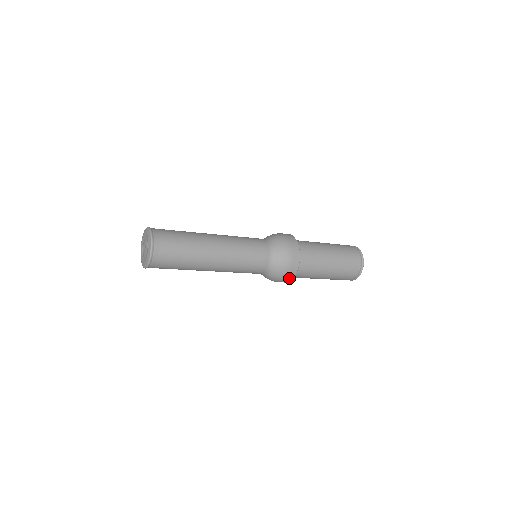
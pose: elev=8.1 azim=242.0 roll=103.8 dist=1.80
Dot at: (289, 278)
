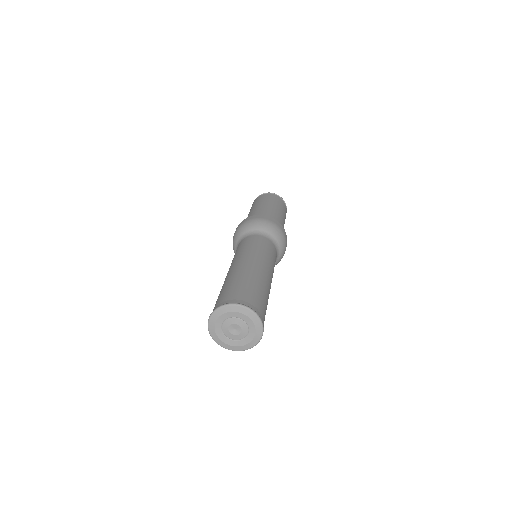
Dot at: occluded
